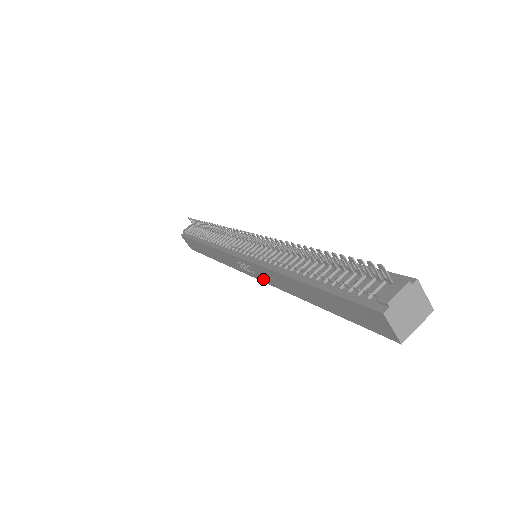
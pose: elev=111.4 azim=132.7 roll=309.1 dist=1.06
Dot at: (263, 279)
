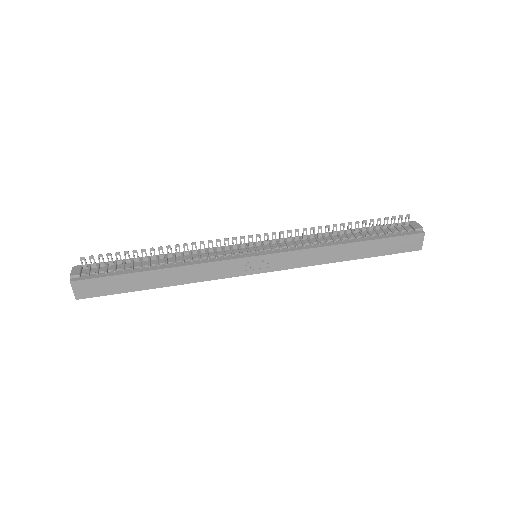
Dot at: (284, 266)
